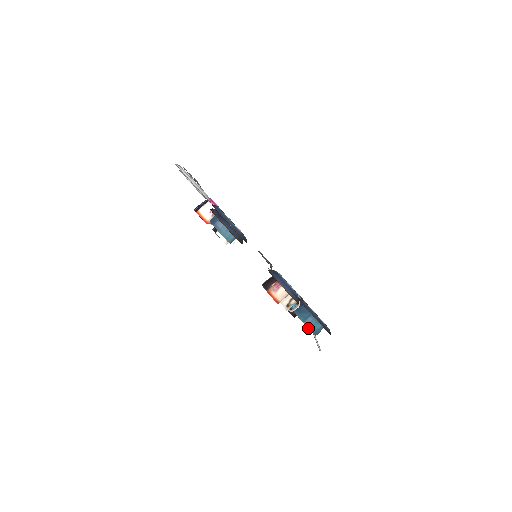
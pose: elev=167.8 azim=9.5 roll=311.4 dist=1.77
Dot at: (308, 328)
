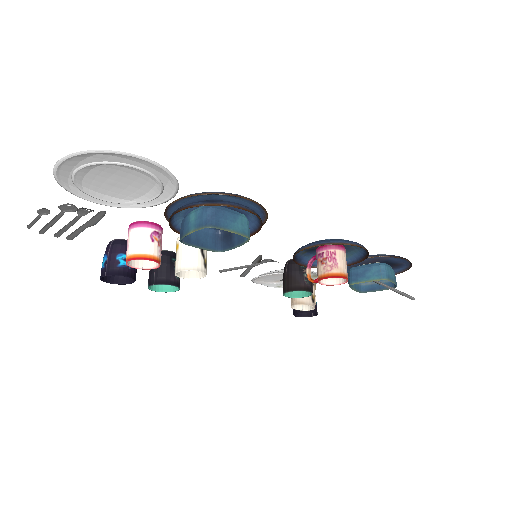
Dot at: (391, 281)
